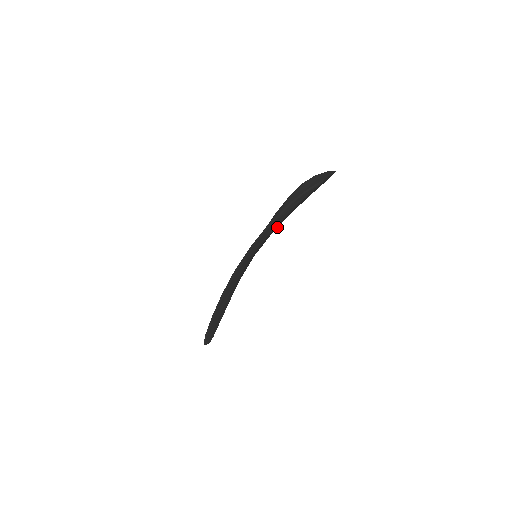
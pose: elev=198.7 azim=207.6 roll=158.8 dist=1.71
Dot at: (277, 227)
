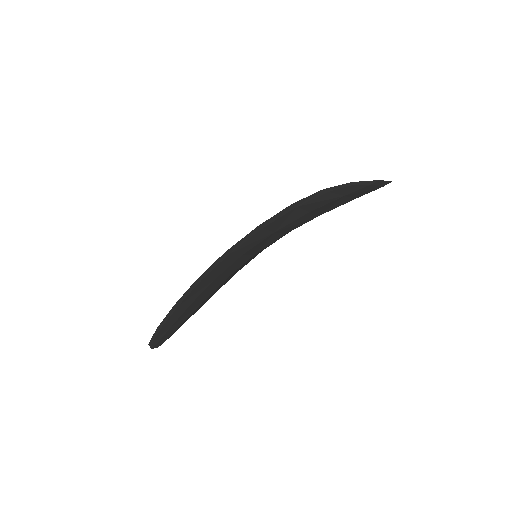
Dot at: (295, 227)
